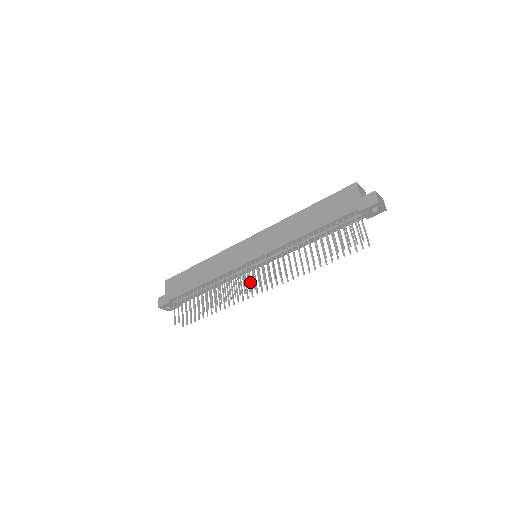
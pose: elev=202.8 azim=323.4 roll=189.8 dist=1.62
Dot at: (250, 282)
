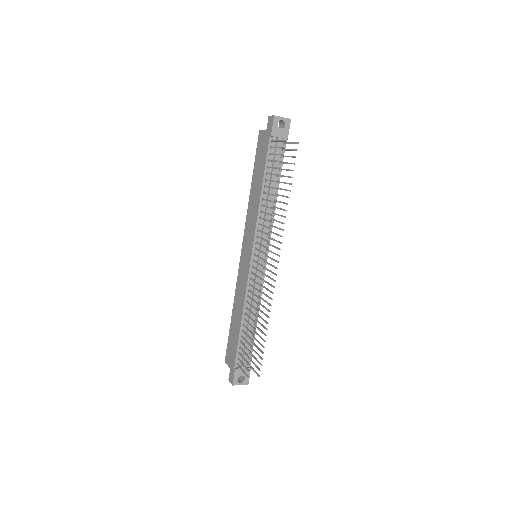
Dot at: occluded
